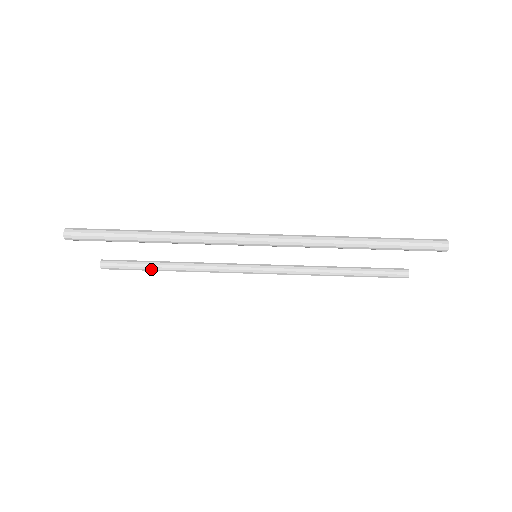
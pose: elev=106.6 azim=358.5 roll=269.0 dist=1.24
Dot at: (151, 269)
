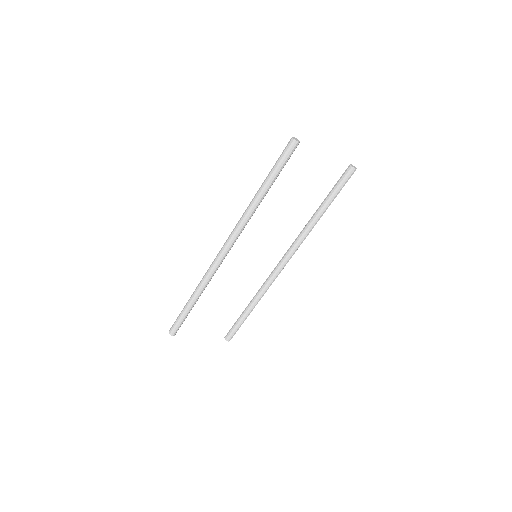
Dot at: (244, 318)
